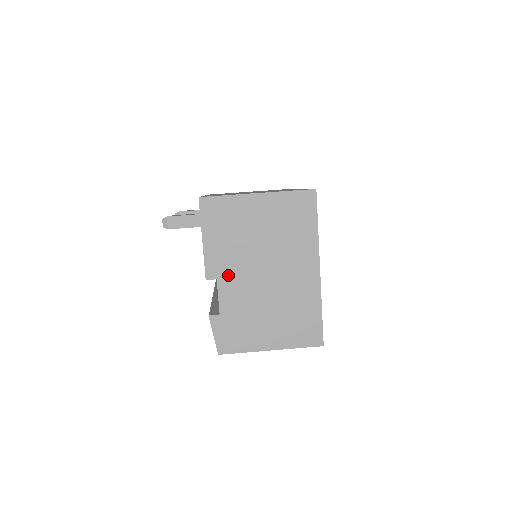
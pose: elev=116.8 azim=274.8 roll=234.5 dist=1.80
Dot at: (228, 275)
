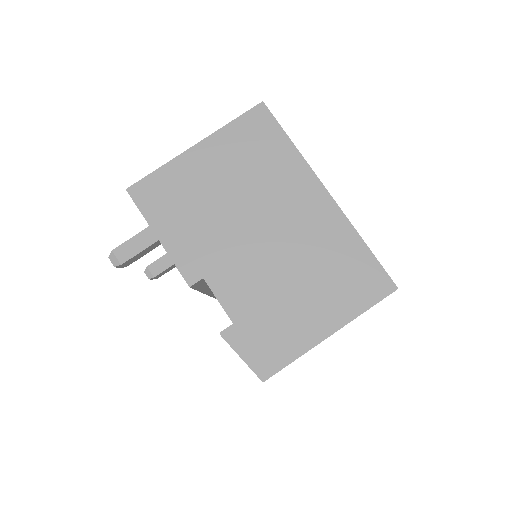
Dot at: (215, 265)
